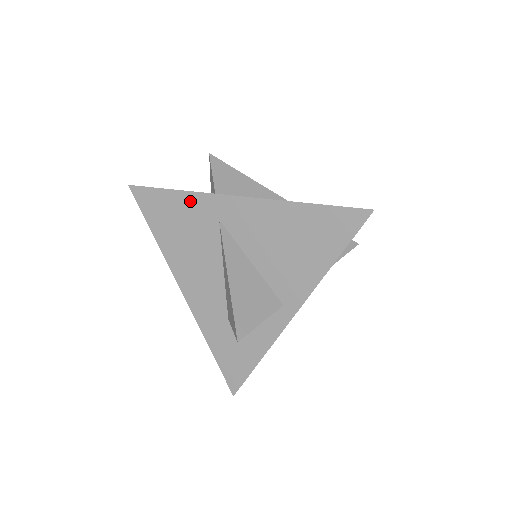
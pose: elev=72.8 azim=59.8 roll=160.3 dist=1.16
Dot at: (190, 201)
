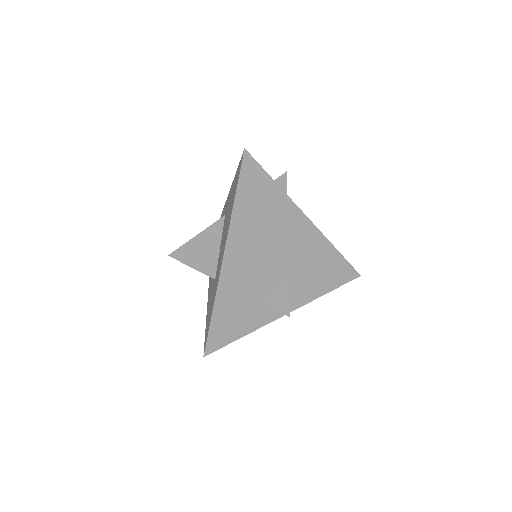
Dot at: (279, 197)
